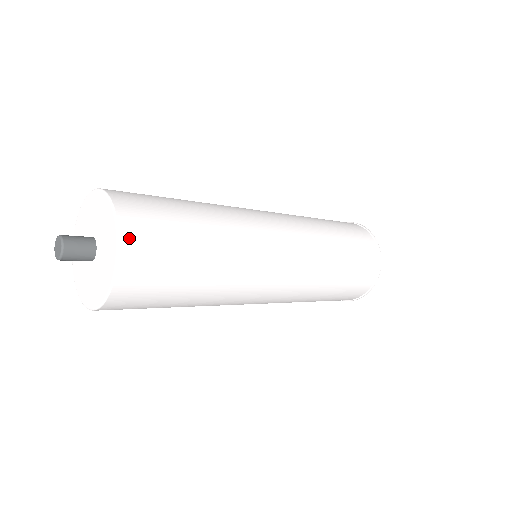
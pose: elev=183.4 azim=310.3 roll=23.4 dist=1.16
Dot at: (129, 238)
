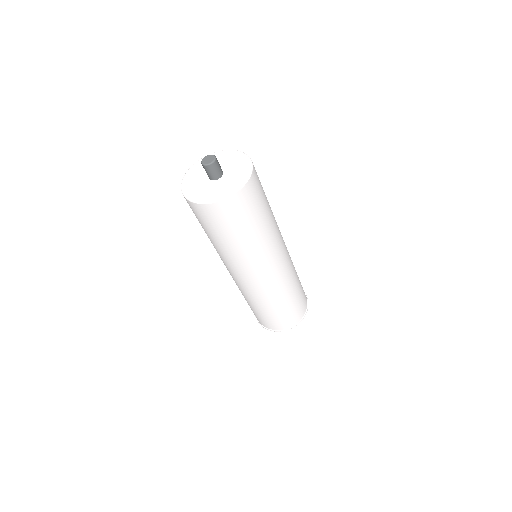
Dot at: occluded
